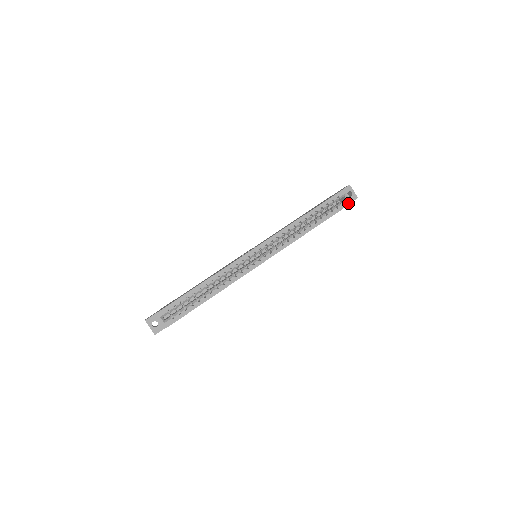
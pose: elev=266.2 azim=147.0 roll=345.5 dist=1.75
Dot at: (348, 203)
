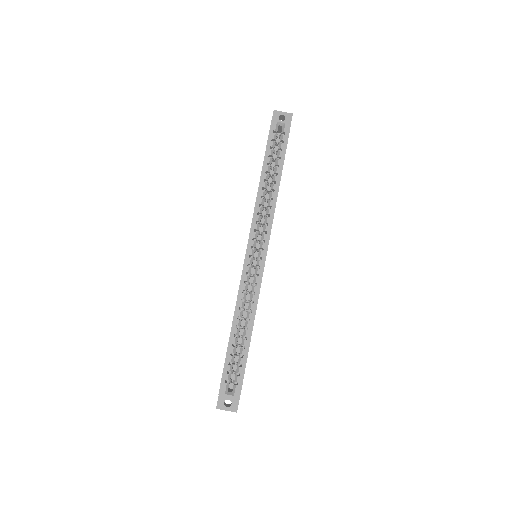
Dot at: (288, 128)
